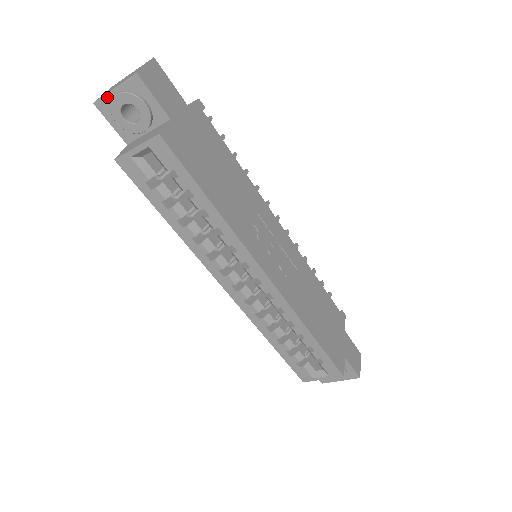
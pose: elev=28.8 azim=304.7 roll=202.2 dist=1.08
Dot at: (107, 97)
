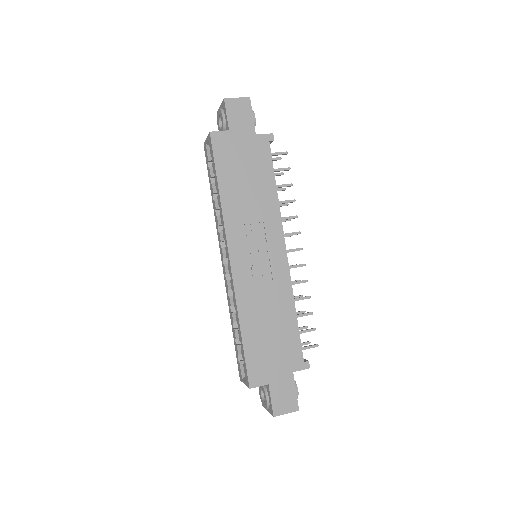
Dot at: occluded
